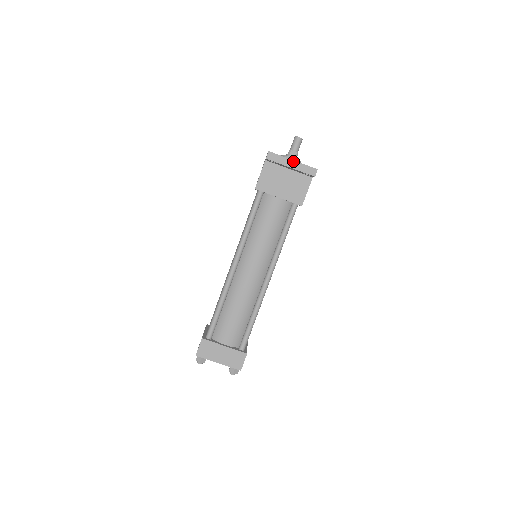
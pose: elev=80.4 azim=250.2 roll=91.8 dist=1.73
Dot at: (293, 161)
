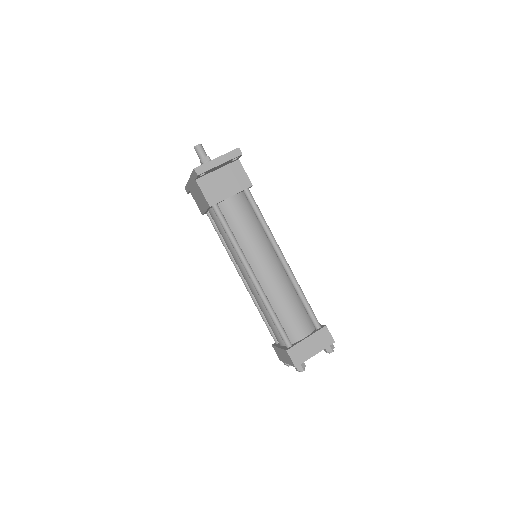
Dot at: (217, 158)
